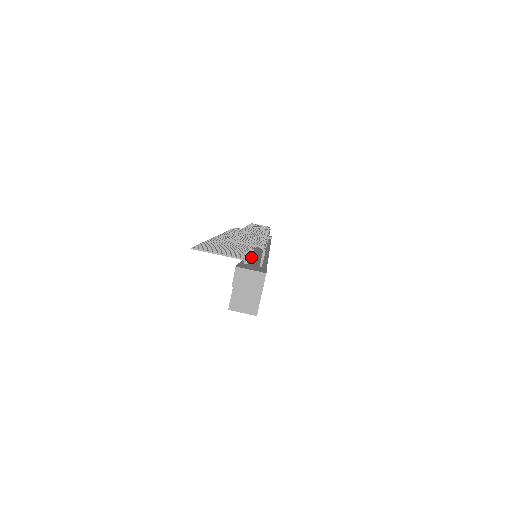
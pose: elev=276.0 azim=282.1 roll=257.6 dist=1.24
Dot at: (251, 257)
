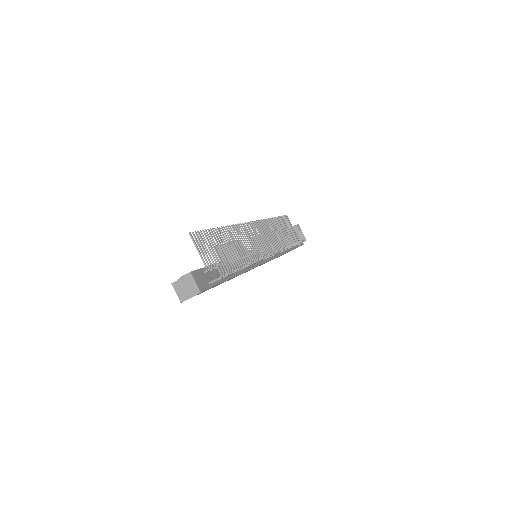
Dot at: occluded
